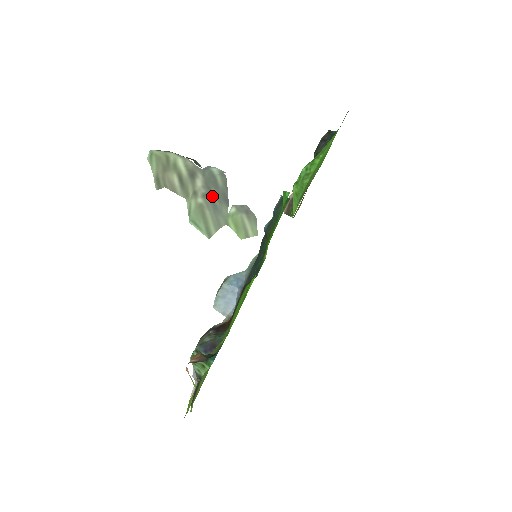
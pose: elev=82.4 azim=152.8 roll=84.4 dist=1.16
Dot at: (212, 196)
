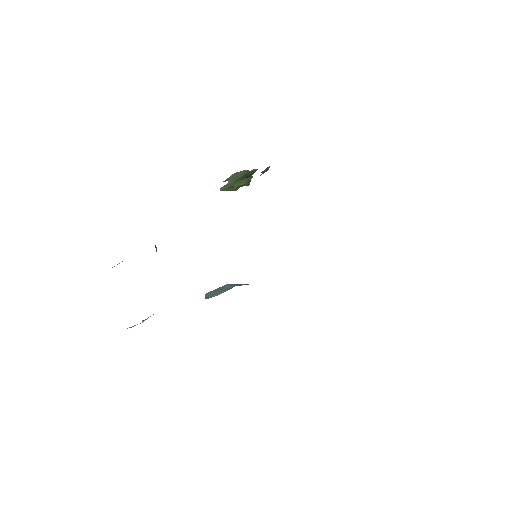
Dot at: occluded
